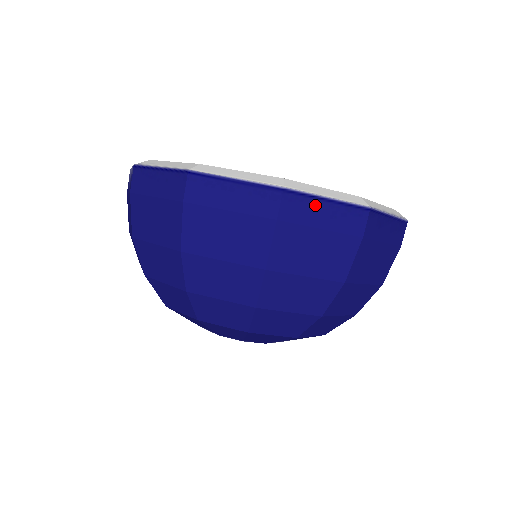
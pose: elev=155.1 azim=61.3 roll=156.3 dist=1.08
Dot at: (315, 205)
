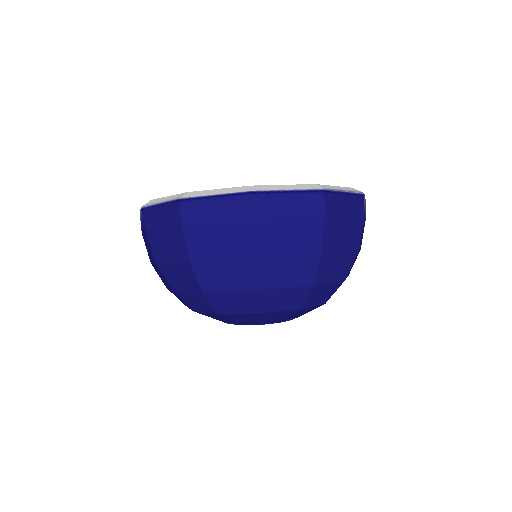
Dot at: occluded
